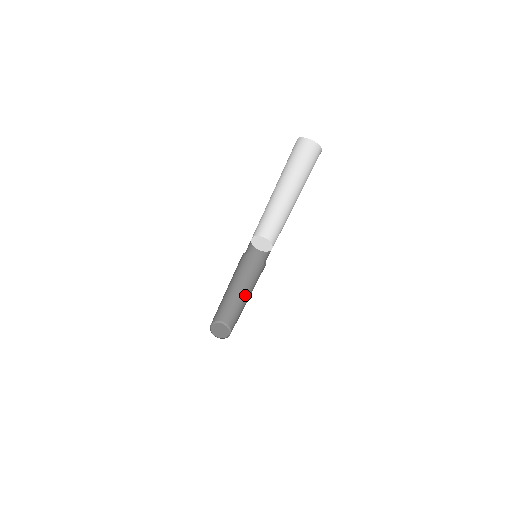
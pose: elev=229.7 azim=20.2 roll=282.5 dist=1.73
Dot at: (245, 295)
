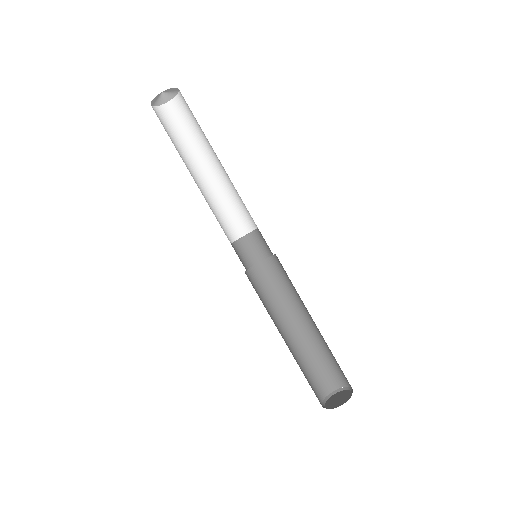
Dot at: (298, 327)
